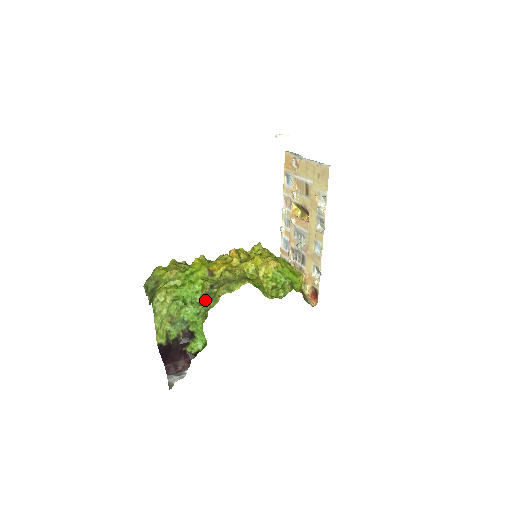
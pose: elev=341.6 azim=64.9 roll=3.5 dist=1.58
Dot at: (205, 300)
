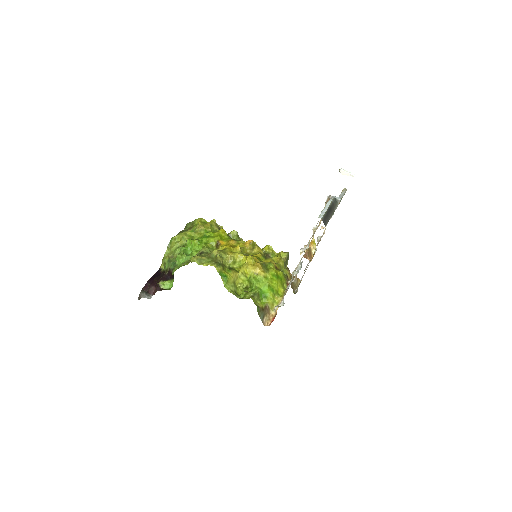
Dot at: occluded
